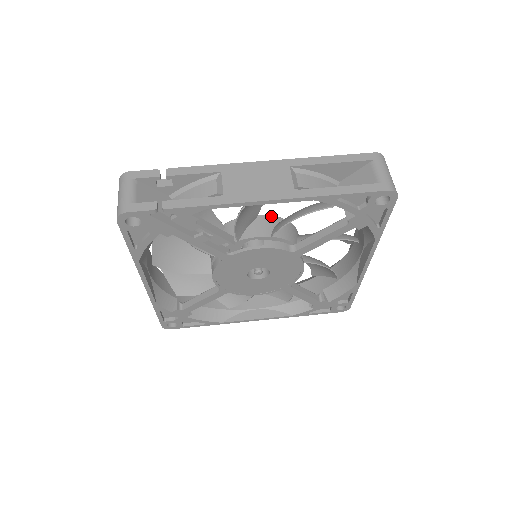
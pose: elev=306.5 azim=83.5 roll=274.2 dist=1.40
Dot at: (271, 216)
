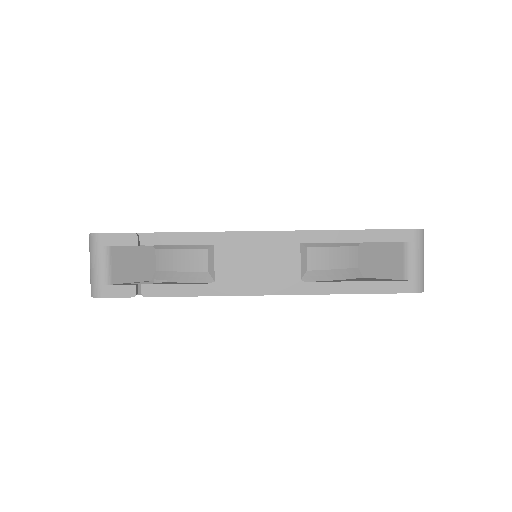
Dot at: occluded
